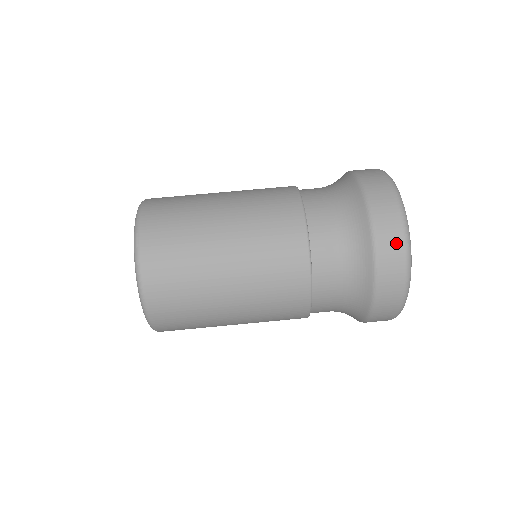
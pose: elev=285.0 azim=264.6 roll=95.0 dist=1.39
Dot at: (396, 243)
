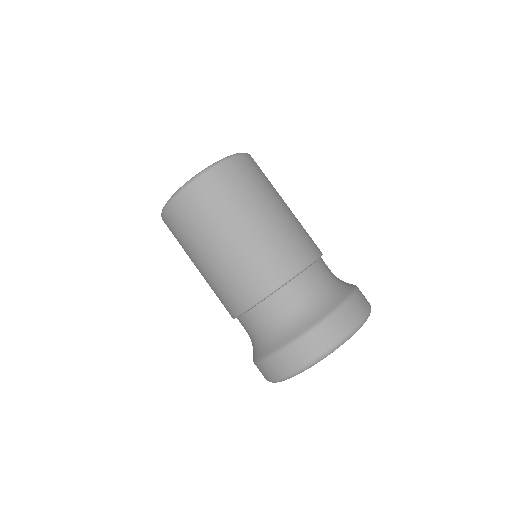
Dot at: (285, 367)
